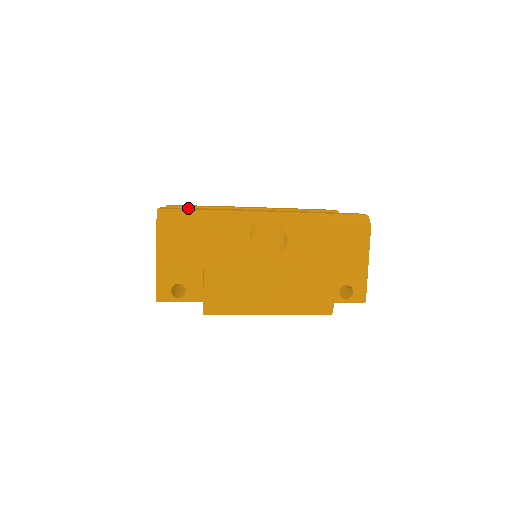
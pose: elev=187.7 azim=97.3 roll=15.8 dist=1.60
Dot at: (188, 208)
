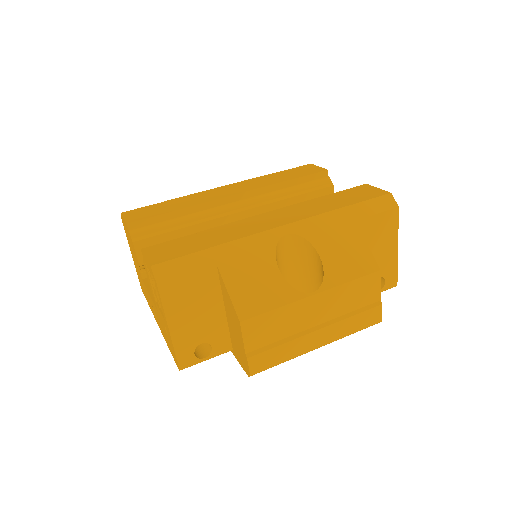
Dot at: (180, 243)
